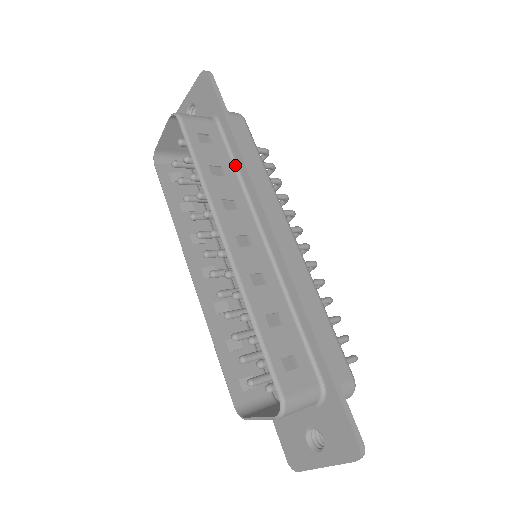
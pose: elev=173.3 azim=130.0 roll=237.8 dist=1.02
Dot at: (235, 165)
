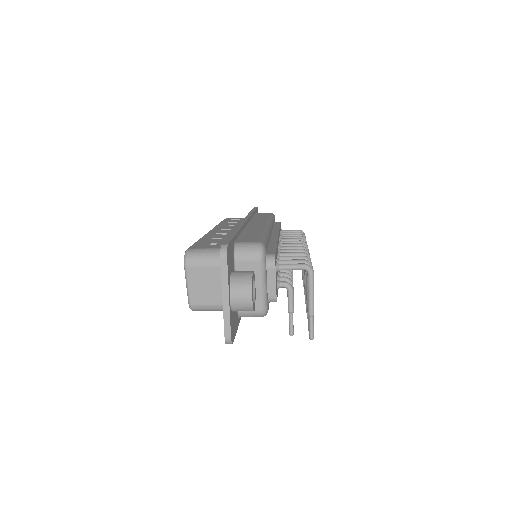
Dot at: occluded
